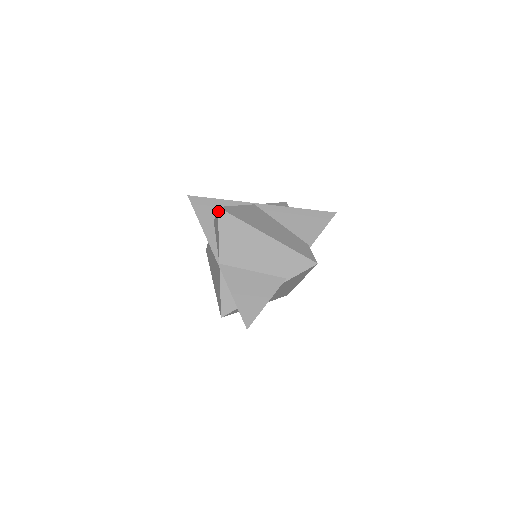
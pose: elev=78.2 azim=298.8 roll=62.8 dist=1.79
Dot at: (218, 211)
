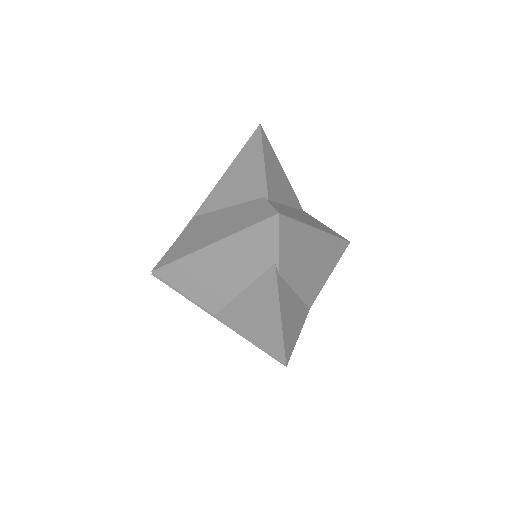
Dot at: occluded
